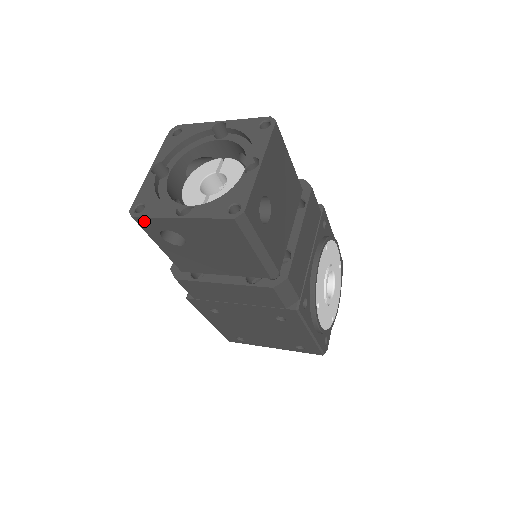
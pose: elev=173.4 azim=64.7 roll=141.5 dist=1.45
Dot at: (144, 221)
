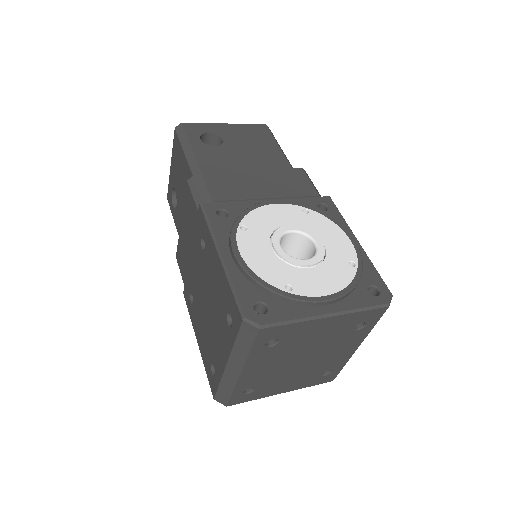
Dot at: (169, 195)
